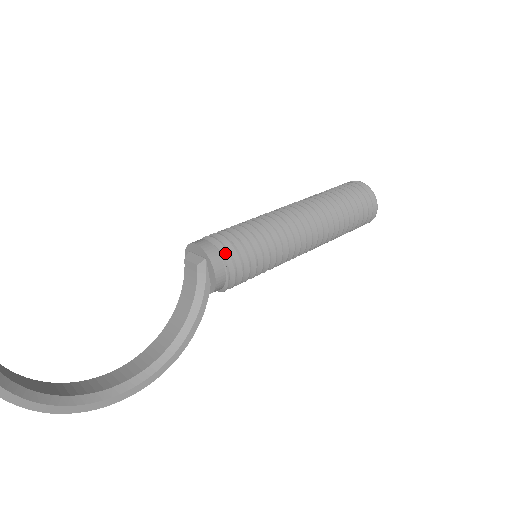
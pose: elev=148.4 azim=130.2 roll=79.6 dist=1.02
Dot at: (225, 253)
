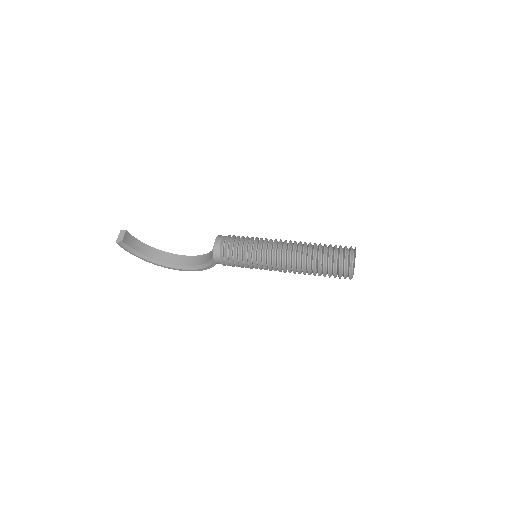
Dot at: (223, 256)
